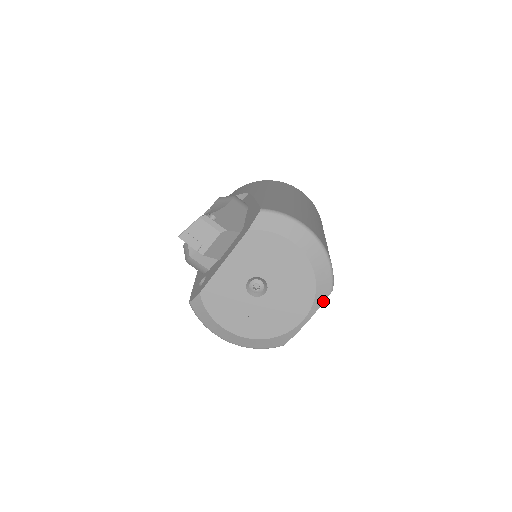
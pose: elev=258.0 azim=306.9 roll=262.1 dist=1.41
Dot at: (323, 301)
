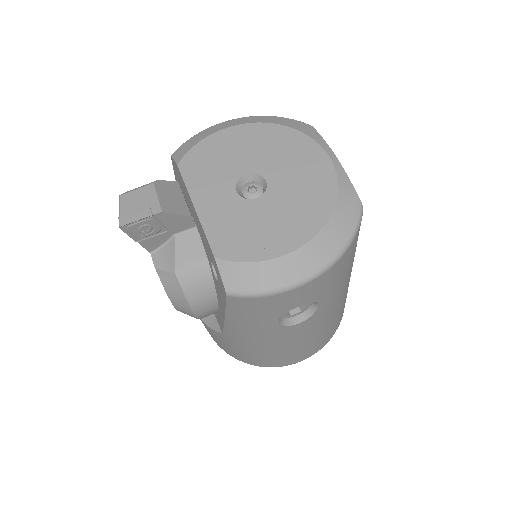
Dot at: (317, 134)
